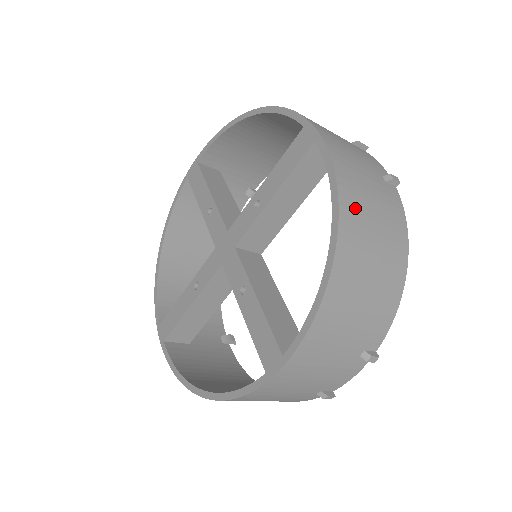
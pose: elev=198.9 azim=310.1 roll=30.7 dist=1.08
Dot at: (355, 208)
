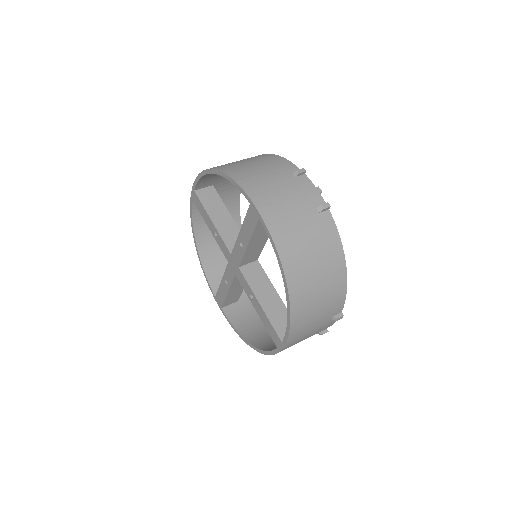
Dot at: occluded
